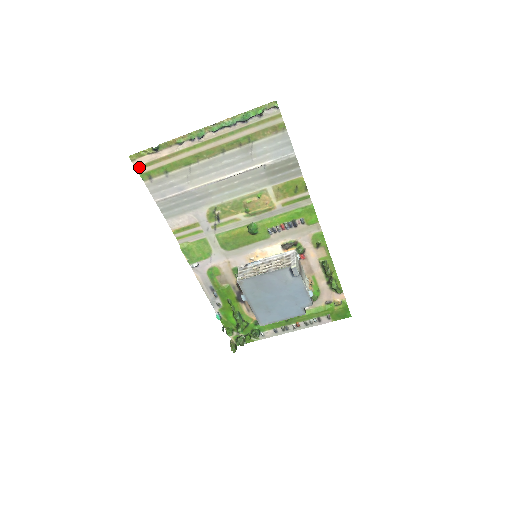
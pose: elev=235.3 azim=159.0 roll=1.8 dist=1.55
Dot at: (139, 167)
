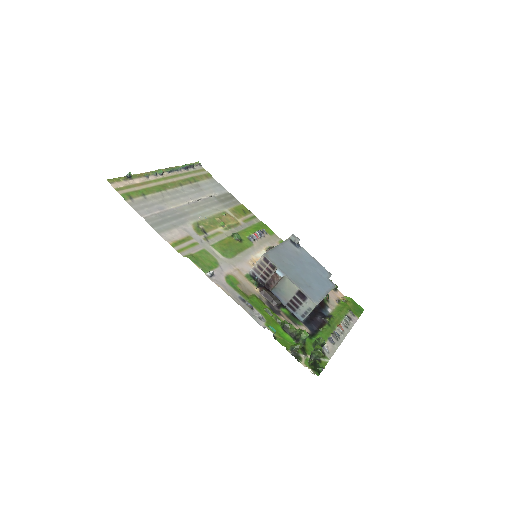
Dot at: (118, 189)
